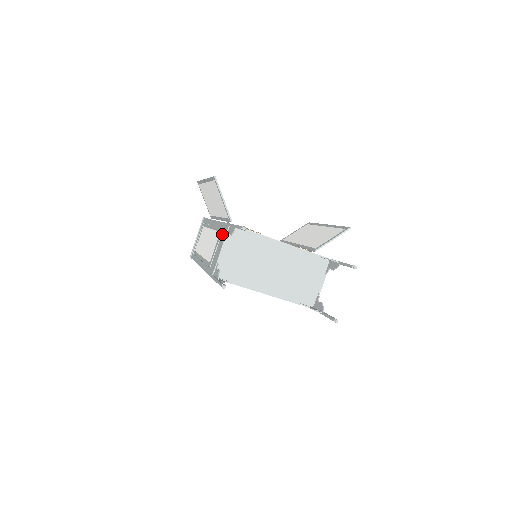
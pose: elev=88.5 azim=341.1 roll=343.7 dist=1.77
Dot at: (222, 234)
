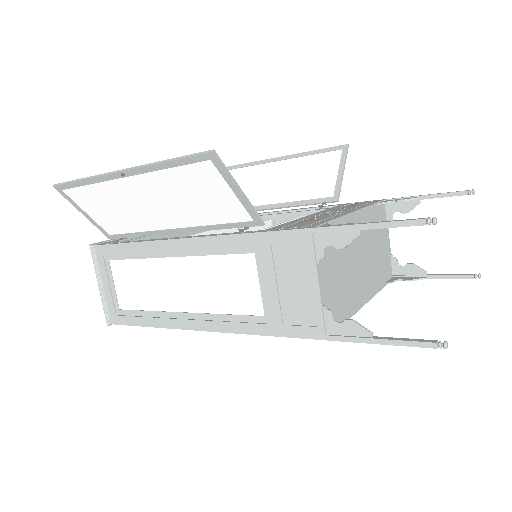
Dot at: (279, 255)
